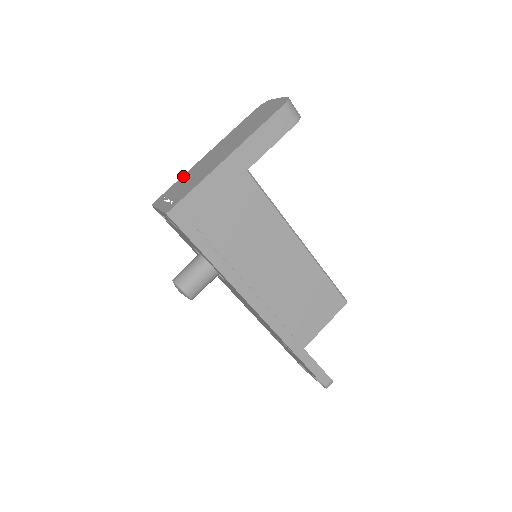
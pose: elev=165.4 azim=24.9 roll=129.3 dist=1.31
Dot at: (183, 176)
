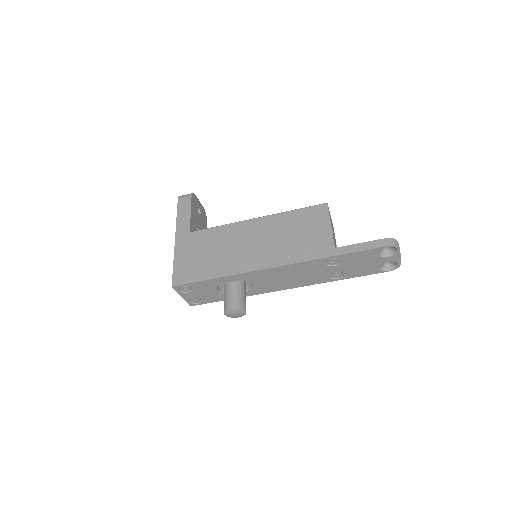
Dot at: occluded
